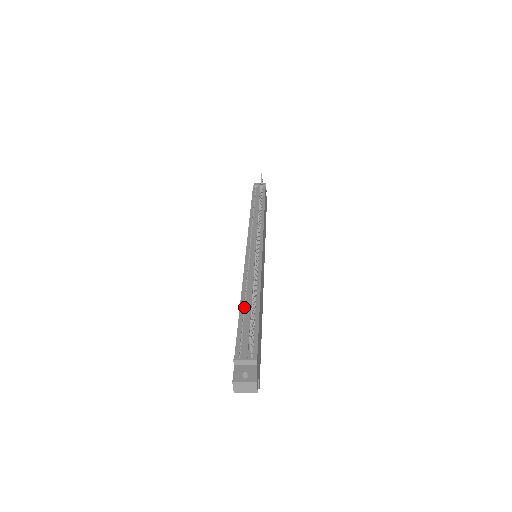
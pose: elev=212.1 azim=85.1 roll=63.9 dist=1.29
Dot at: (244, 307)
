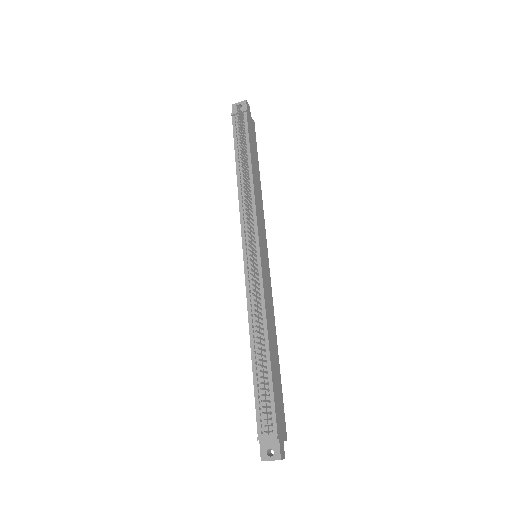
Dot at: (255, 360)
